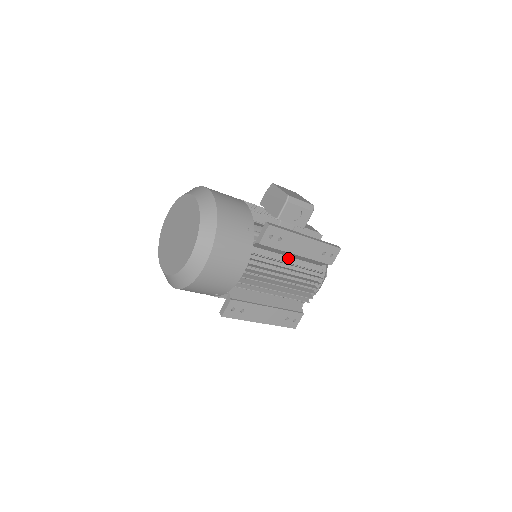
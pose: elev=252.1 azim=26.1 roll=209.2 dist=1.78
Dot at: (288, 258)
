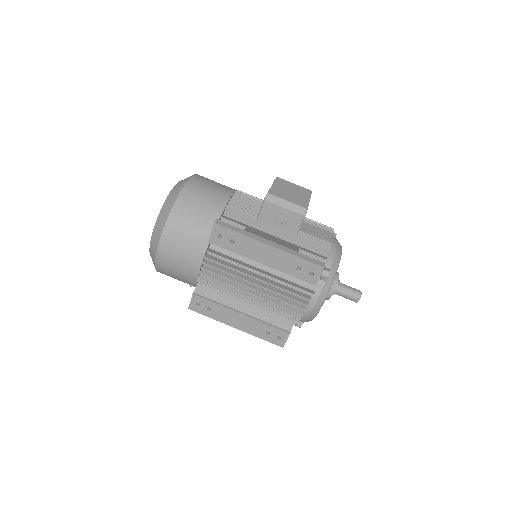
Dot at: (264, 265)
